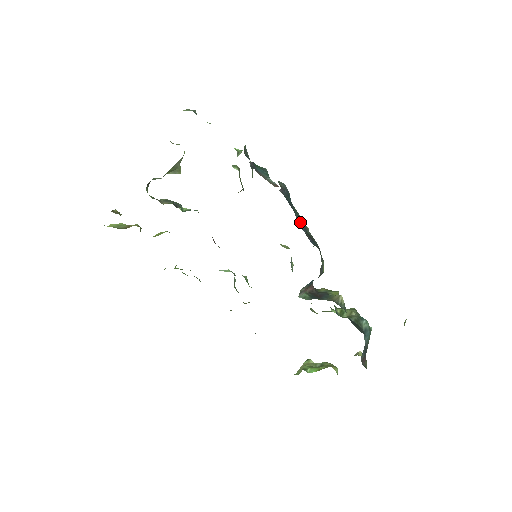
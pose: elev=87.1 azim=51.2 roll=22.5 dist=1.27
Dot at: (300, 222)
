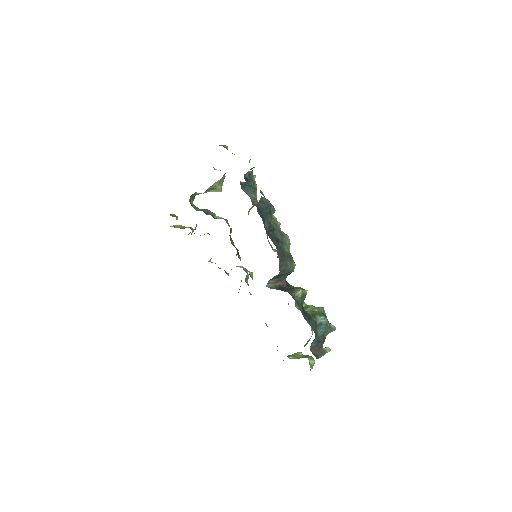
Dot at: (270, 228)
